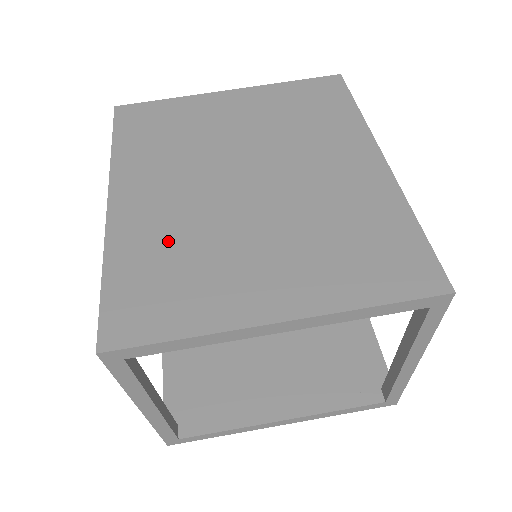
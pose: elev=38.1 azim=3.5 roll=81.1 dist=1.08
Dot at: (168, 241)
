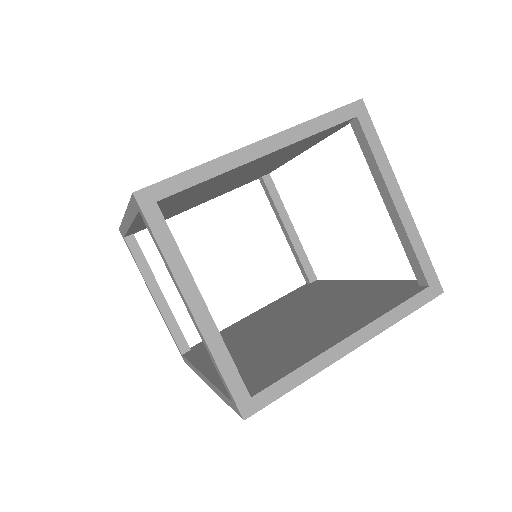
Dot at: occluded
